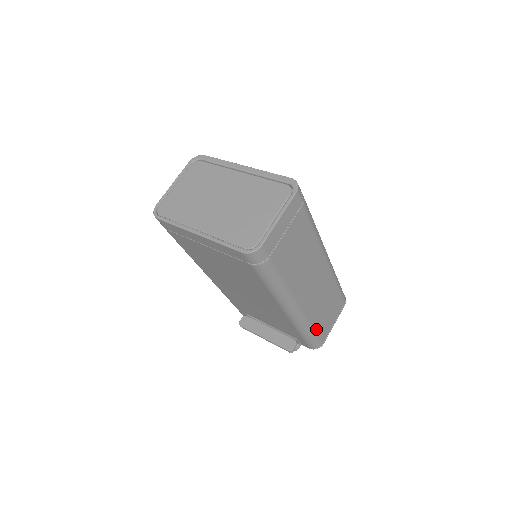
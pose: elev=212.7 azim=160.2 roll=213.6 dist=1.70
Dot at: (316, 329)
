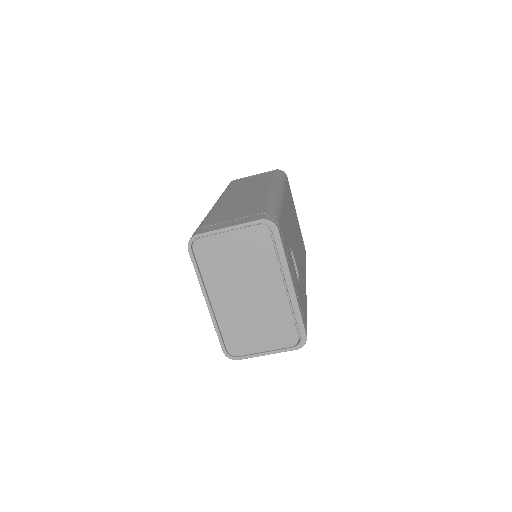
Dot at: occluded
